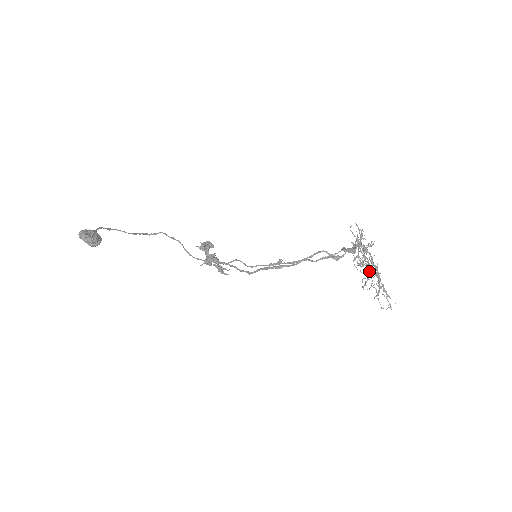
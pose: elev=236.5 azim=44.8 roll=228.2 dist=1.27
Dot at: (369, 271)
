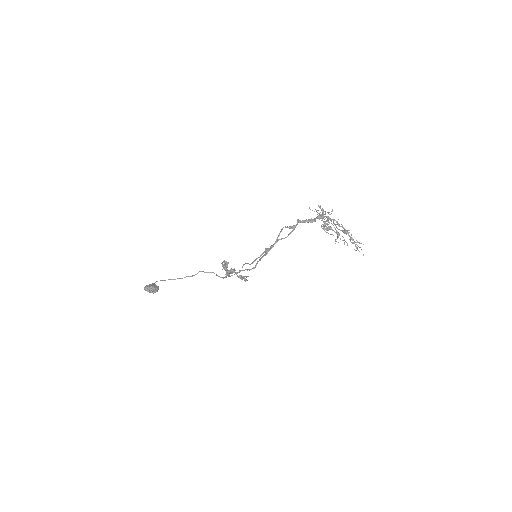
Dot at: (332, 230)
